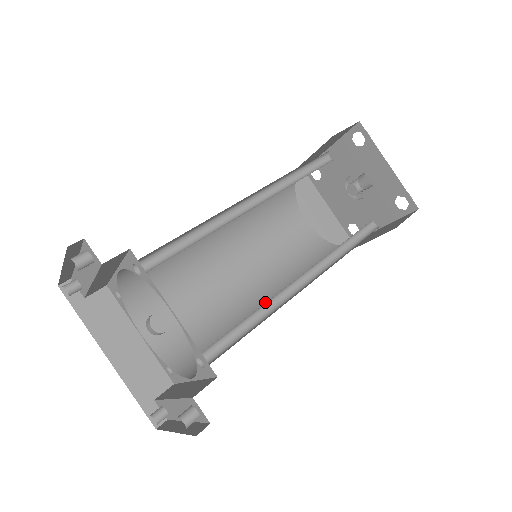
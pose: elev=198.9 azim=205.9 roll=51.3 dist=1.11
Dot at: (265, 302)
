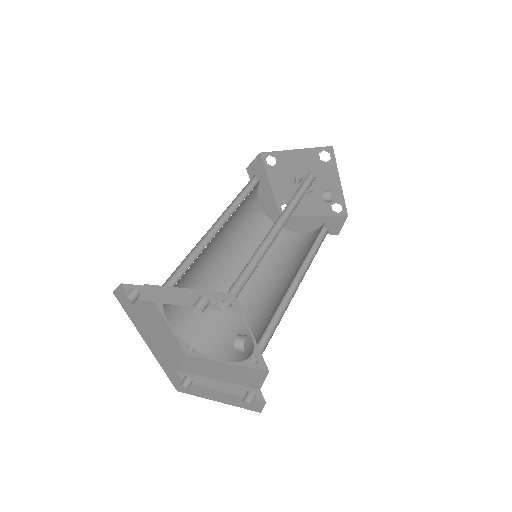
Dot at: occluded
